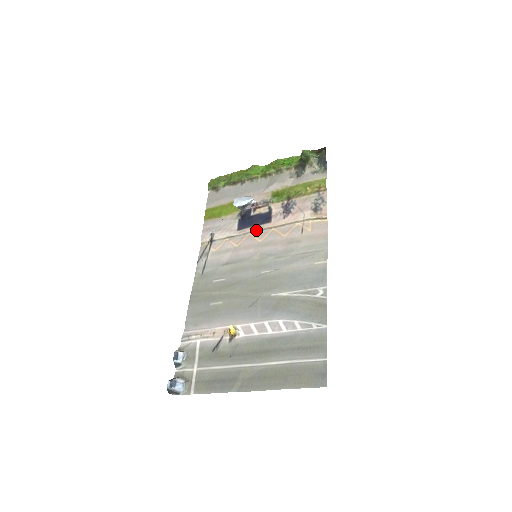
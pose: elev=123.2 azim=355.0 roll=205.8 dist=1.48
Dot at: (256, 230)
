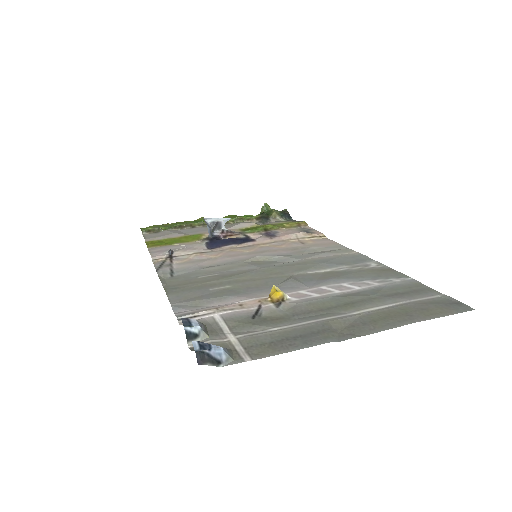
Dot at: (238, 247)
